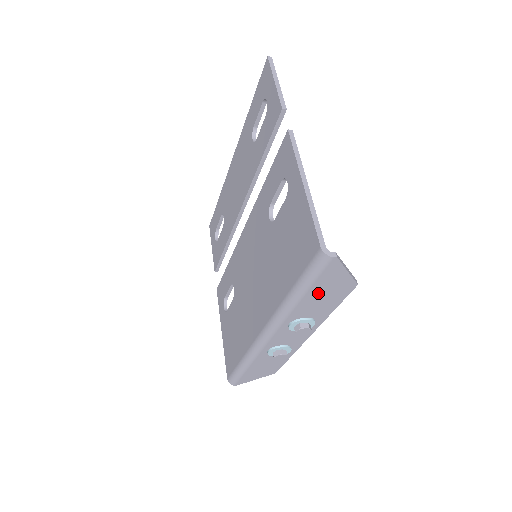
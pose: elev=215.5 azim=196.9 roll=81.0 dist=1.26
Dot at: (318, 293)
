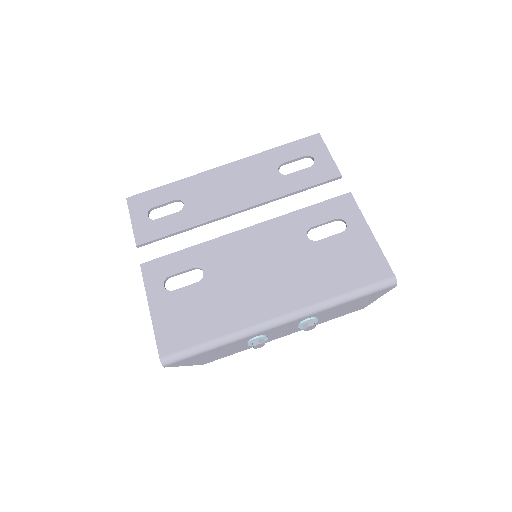
Dot at: (353, 303)
